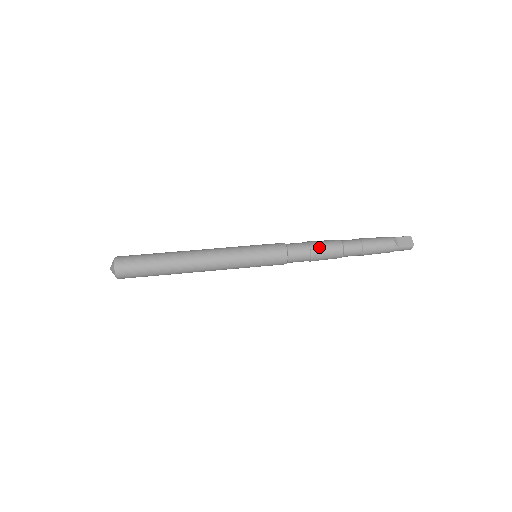
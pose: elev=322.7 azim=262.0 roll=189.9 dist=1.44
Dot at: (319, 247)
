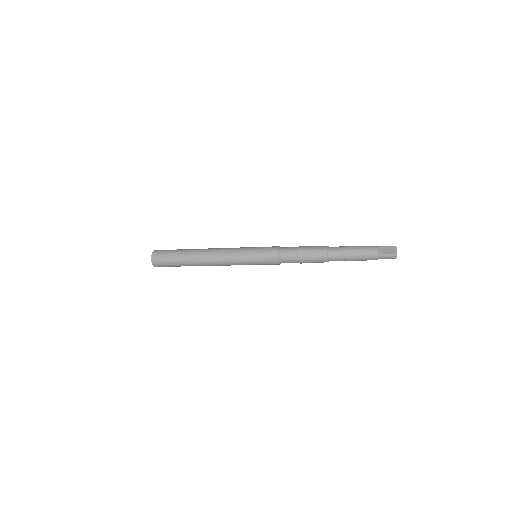
Dot at: (306, 249)
